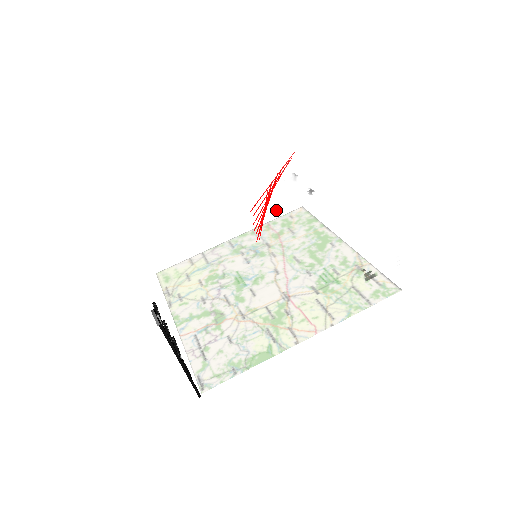
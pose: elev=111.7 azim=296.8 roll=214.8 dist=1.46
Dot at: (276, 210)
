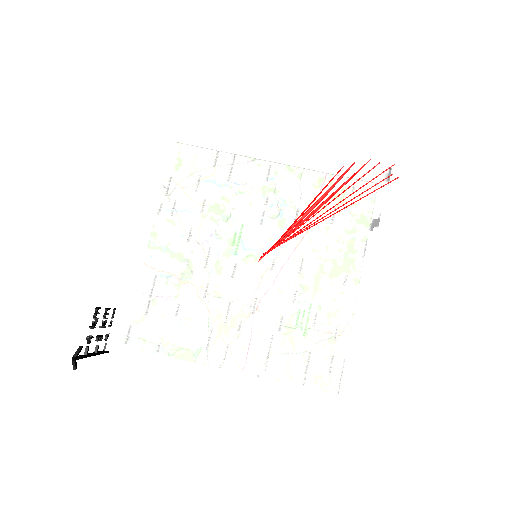
Dot at: occluded
